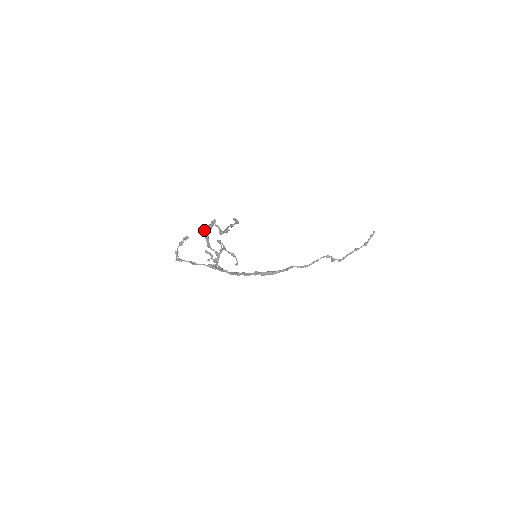
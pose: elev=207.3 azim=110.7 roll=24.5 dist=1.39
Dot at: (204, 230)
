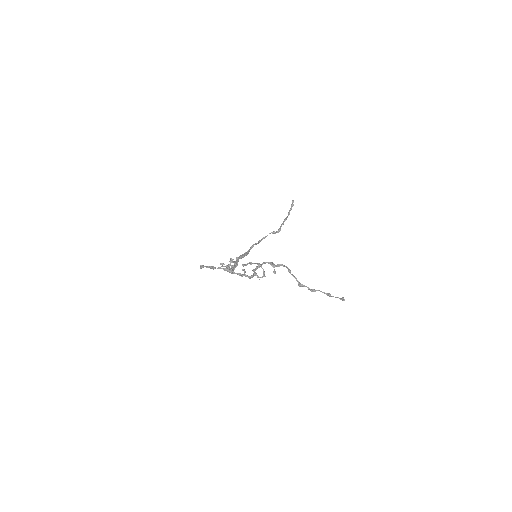
Dot at: (274, 273)
